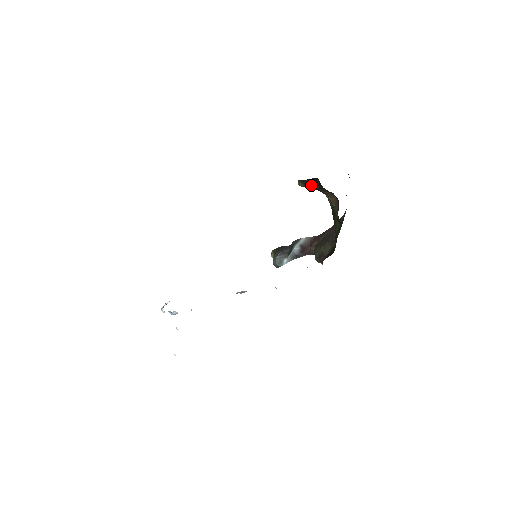
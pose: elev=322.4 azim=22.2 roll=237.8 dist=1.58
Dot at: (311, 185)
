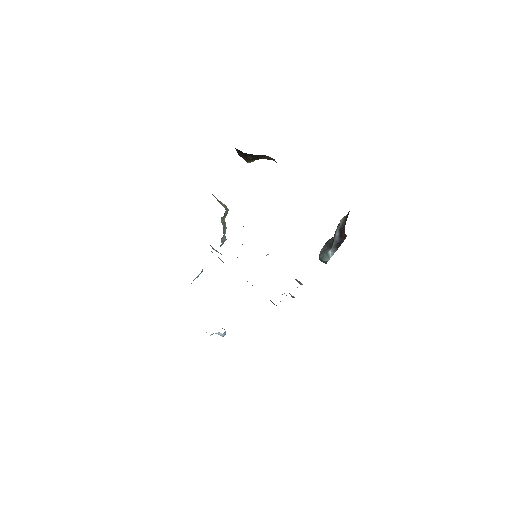
Dot at: (246, 157)
